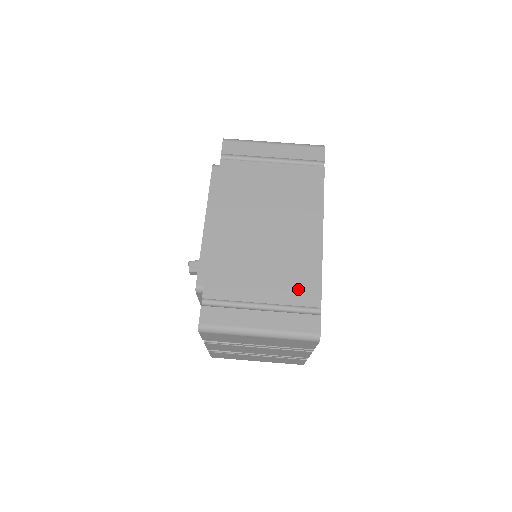
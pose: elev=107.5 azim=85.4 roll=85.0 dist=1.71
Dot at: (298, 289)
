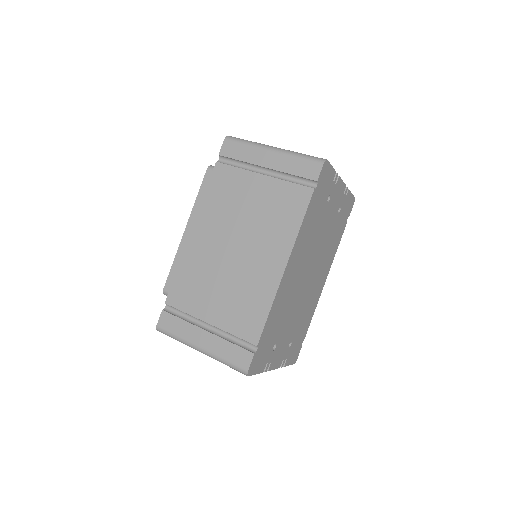
Dot at: (243, 321)
